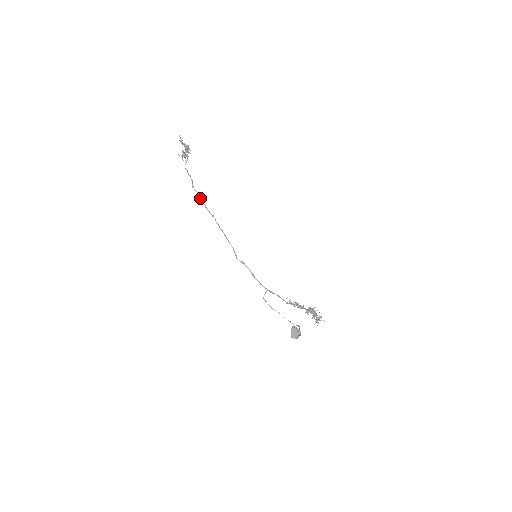
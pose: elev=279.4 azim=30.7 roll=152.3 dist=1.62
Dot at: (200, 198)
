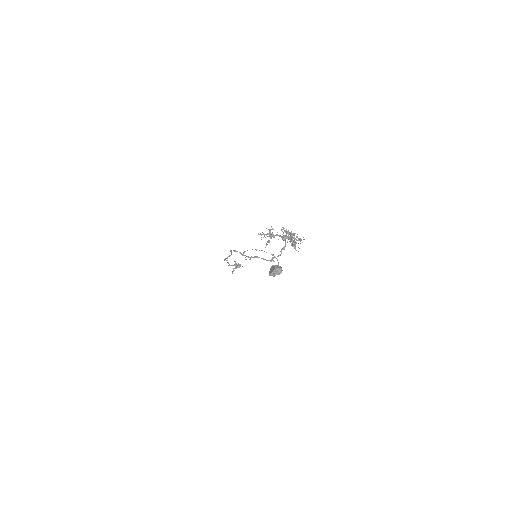
Dot at: (225, 258)
